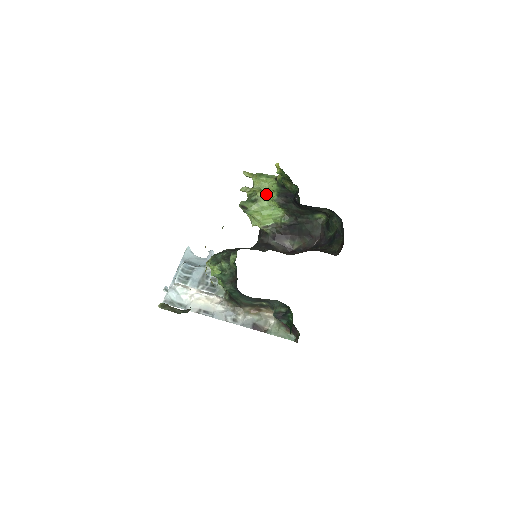
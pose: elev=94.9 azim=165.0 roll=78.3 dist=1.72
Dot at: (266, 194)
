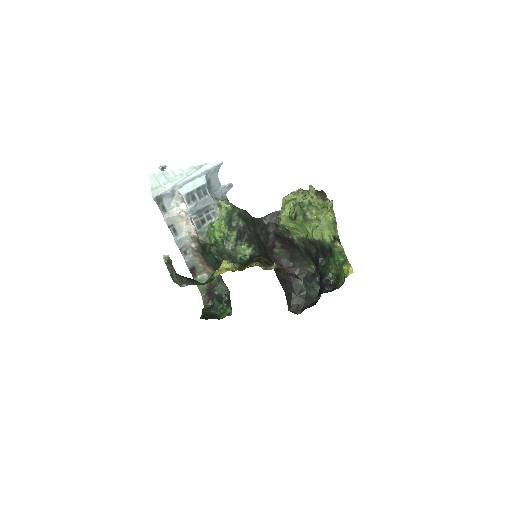
Dot at: (317, 229)
